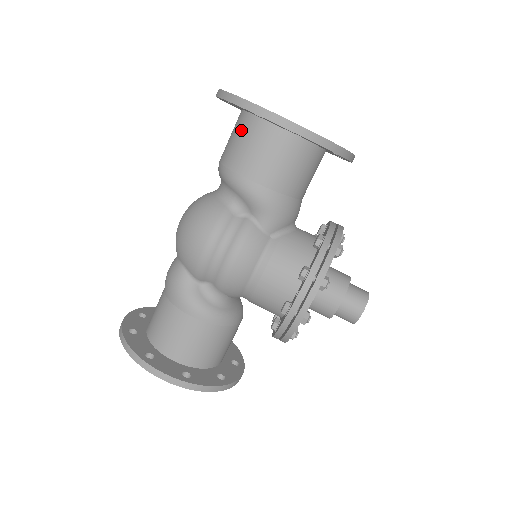
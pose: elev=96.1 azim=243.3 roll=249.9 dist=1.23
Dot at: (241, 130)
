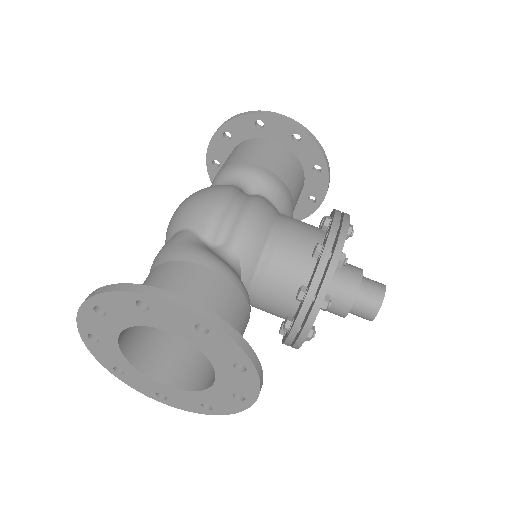
Dot at: (239, 148)
